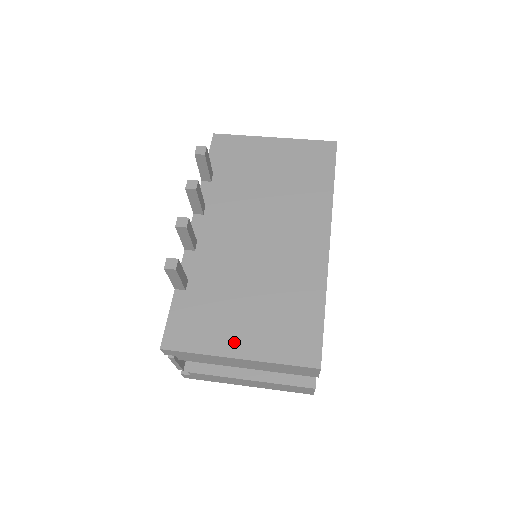
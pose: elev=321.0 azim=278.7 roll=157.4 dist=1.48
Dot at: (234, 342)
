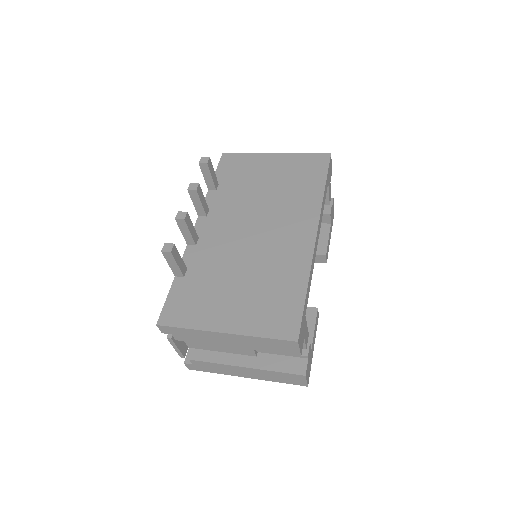
Dot at: (221, 319)
